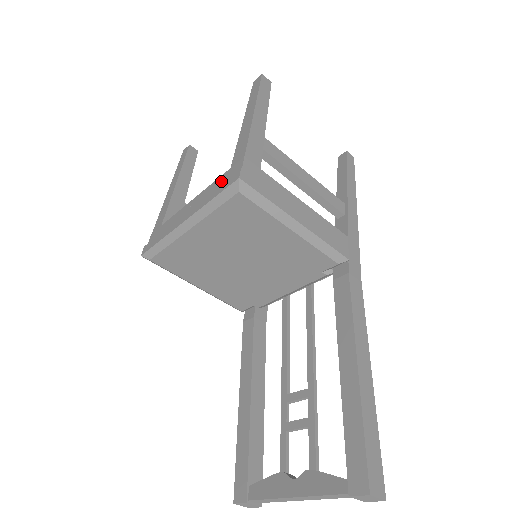
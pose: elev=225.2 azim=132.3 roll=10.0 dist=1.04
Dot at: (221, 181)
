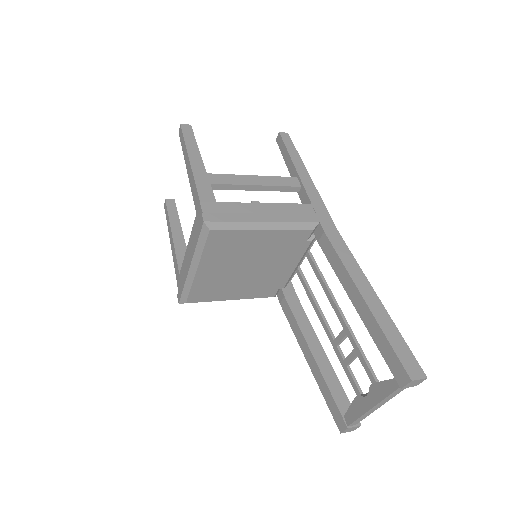
Dot at: (196, 226)
